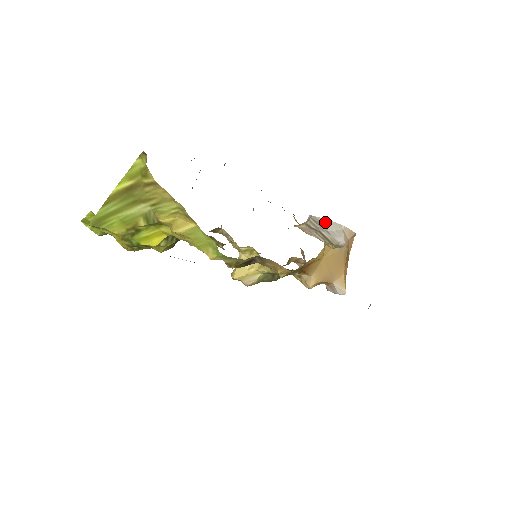
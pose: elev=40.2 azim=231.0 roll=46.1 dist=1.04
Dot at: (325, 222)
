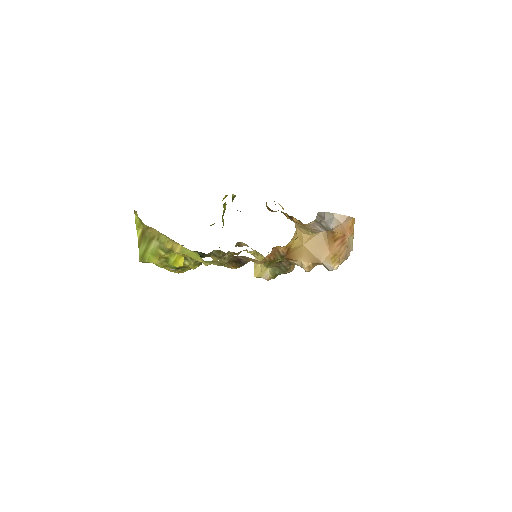
Dot at: (323, 214)
